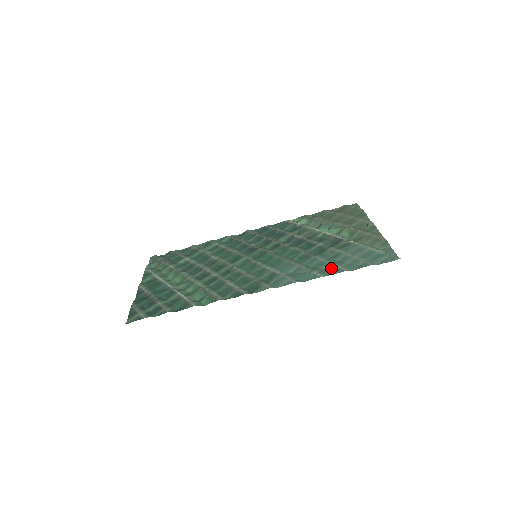
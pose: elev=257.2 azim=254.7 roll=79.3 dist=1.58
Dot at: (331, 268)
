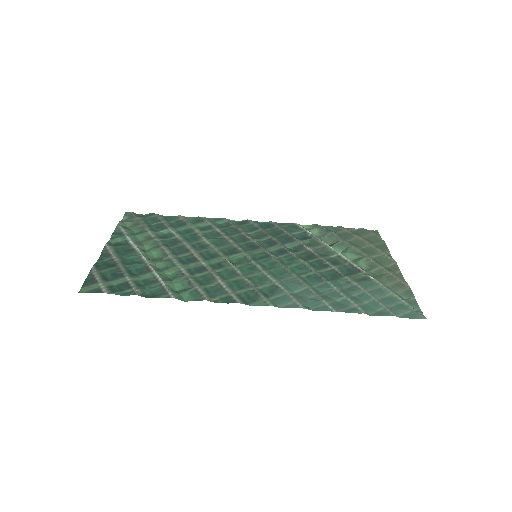
Dot at: (345, 303)
